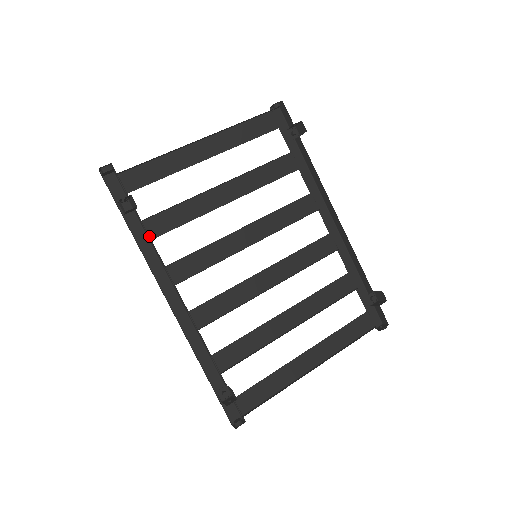
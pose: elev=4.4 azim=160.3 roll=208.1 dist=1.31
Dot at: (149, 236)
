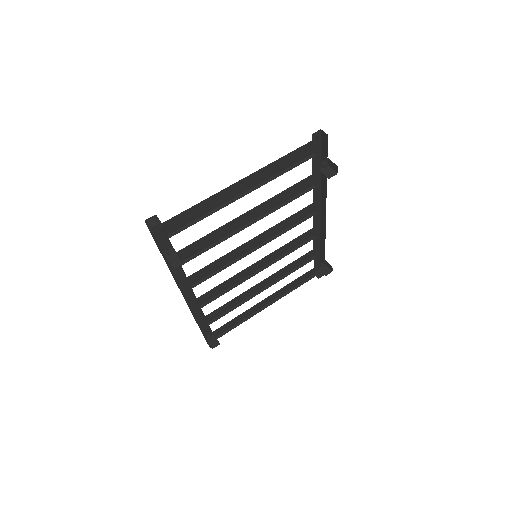
Dot at: (181, 266)
